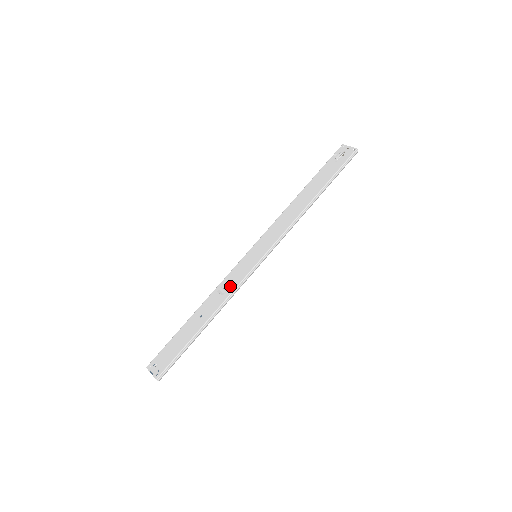
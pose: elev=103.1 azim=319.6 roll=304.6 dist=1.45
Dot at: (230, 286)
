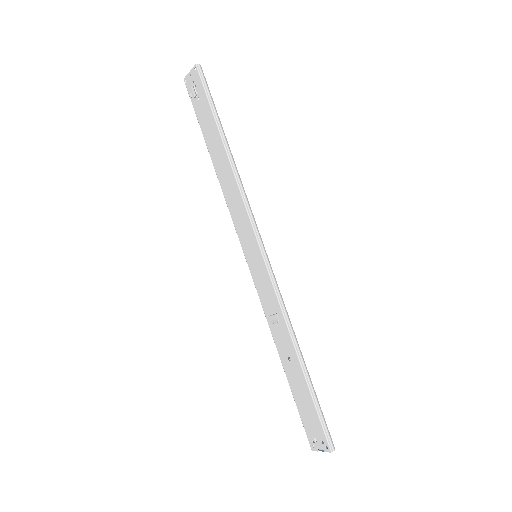
Dot at: (273, 306)
